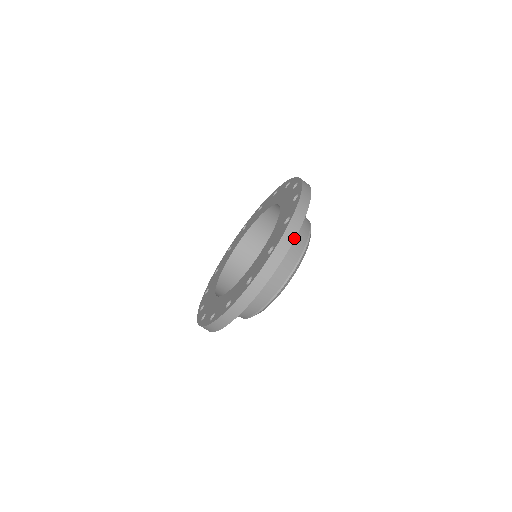
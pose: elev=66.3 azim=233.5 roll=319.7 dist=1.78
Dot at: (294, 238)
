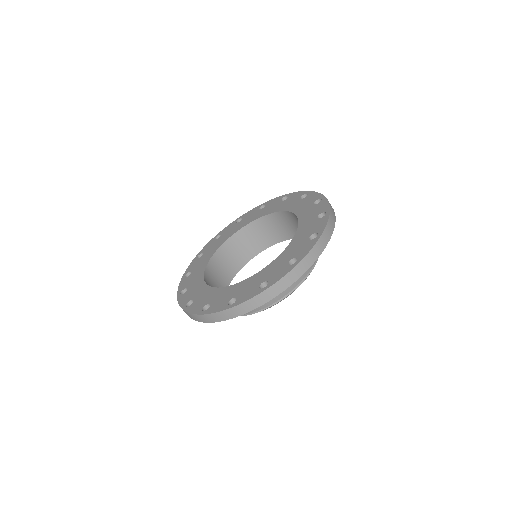
Dot at: (333, 230)
